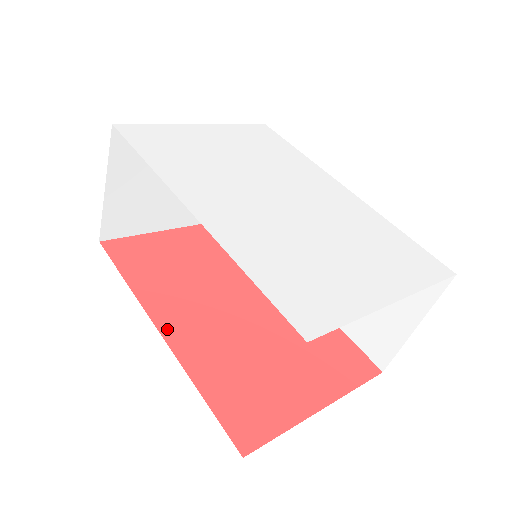
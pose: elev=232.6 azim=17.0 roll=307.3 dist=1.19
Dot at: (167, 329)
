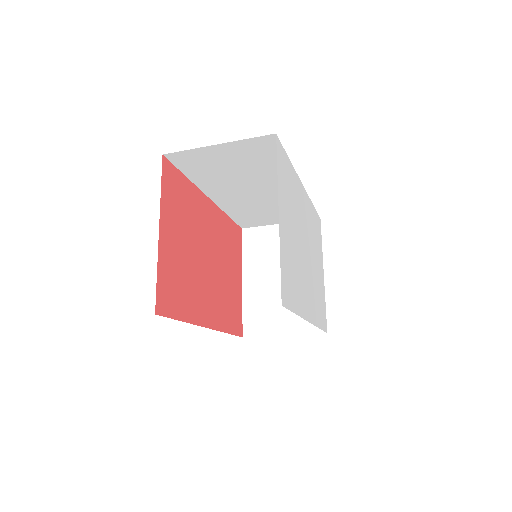
Dot at: (209, 322)
